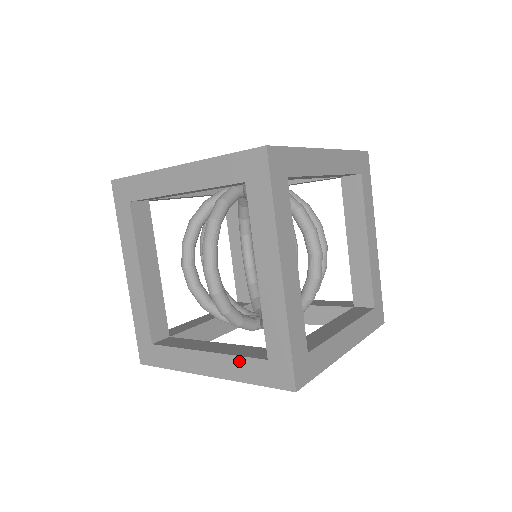
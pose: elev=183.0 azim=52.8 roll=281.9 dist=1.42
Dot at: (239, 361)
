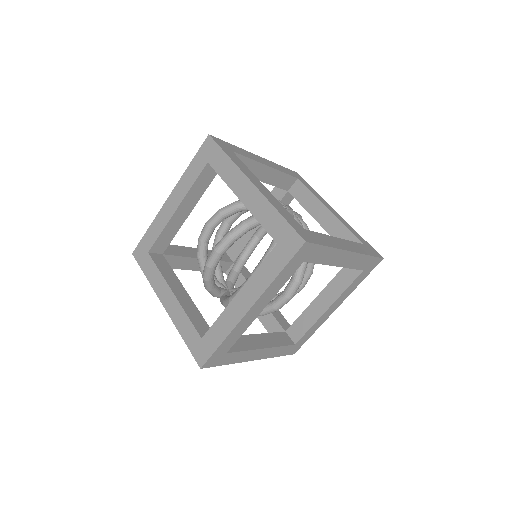
Dot at: (187, 321)
